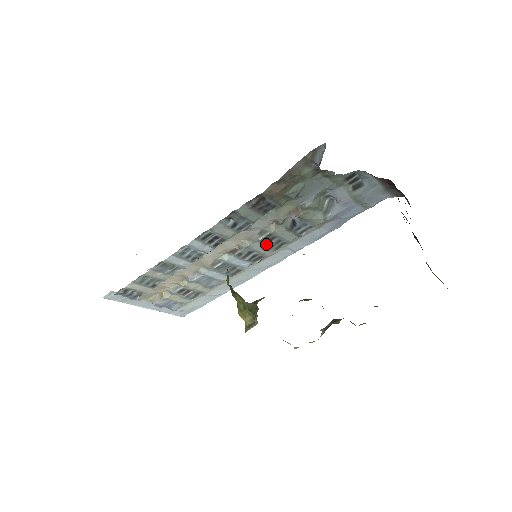
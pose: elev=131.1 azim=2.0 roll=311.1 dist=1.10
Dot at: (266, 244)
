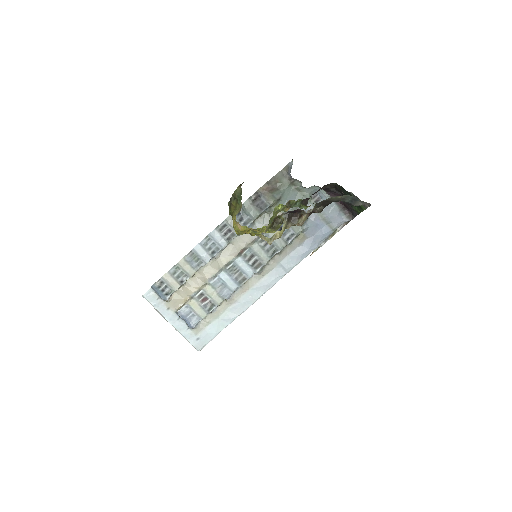
Dot at: (263, 248)
